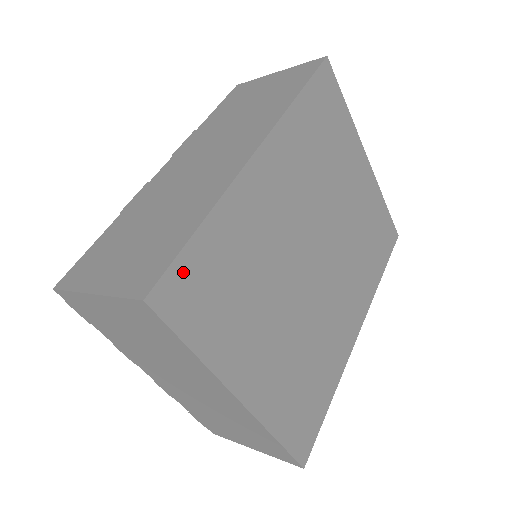
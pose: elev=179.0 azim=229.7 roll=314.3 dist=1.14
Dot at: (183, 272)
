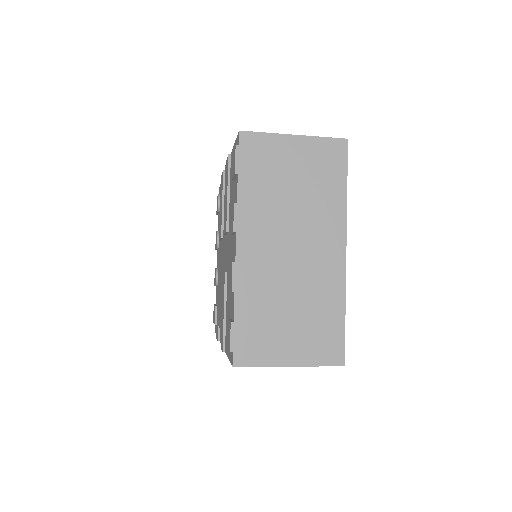
Dot at: occluded
